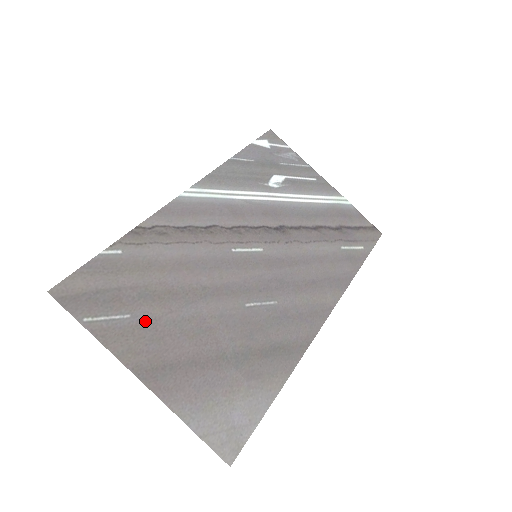
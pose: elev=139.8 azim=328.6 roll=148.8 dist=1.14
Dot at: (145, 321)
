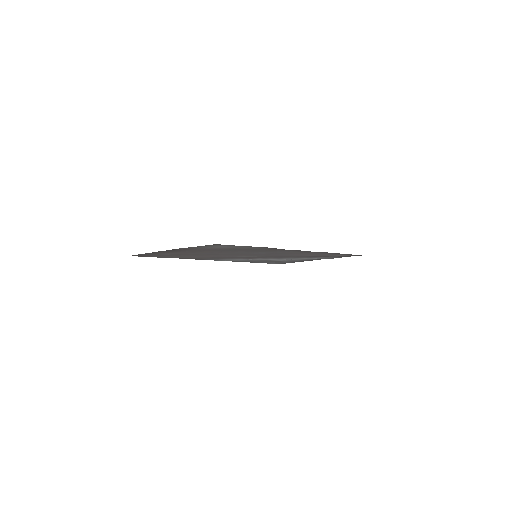
Dot at: (177, 253)
